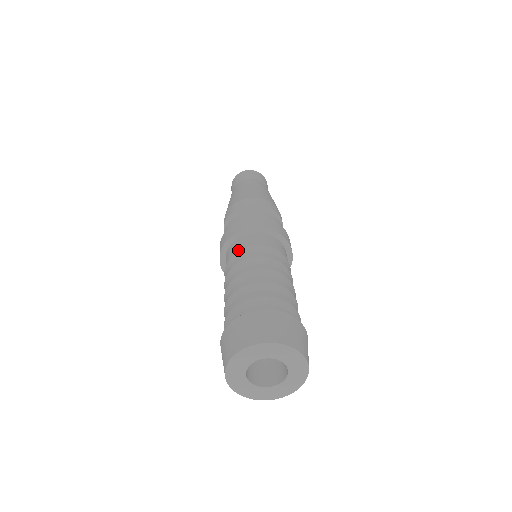
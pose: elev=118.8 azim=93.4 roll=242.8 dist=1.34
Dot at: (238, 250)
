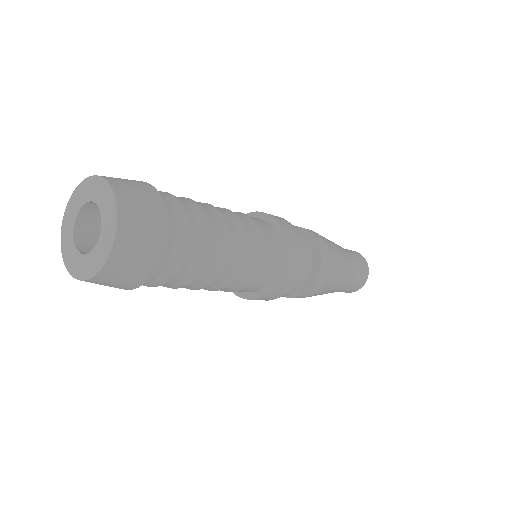
Dot at: occluded
